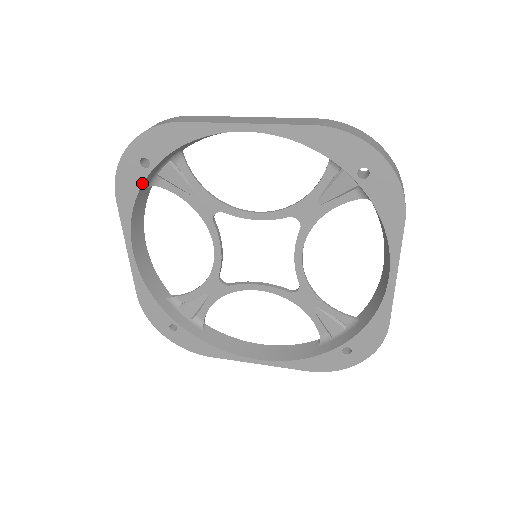
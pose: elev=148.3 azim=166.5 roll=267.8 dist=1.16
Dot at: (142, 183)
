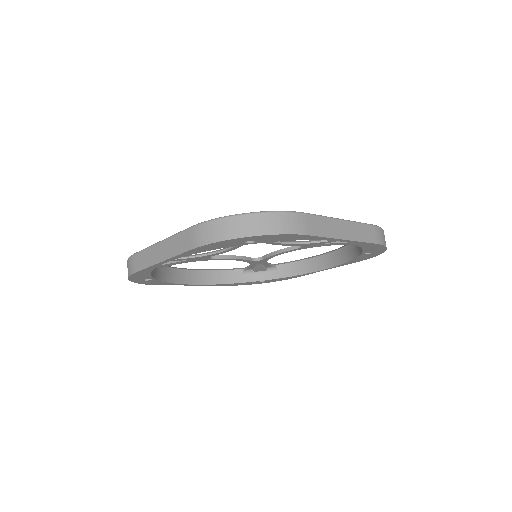
Dot at: (231, 246)
